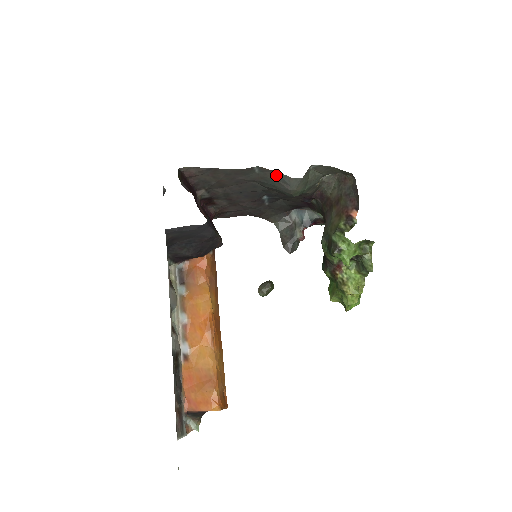
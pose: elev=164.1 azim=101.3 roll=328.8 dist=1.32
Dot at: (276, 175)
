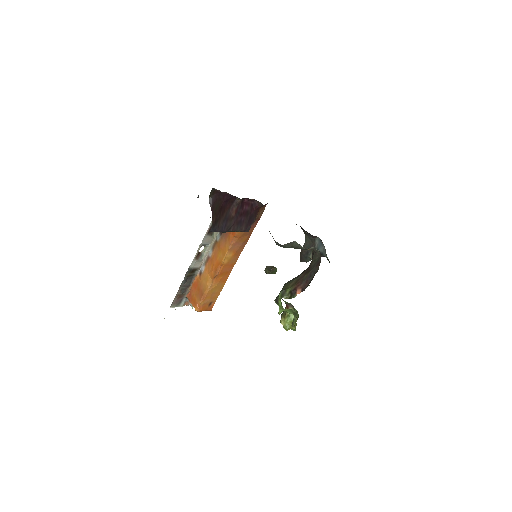
Dot at: occluded
